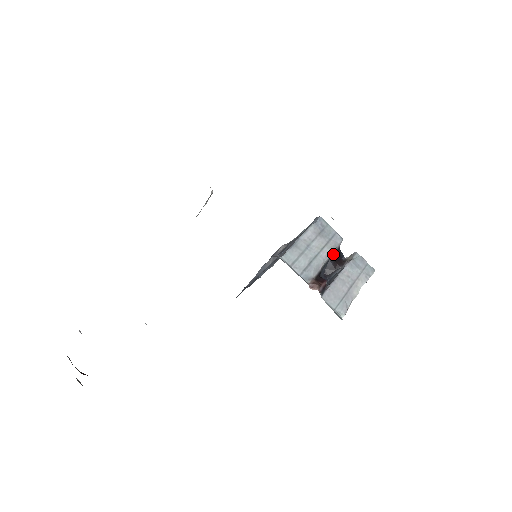
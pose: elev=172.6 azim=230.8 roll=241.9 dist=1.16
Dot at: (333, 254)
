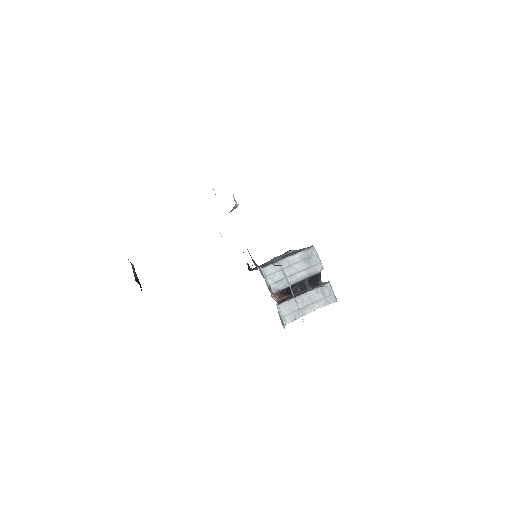
Dot at: (310, 277)
